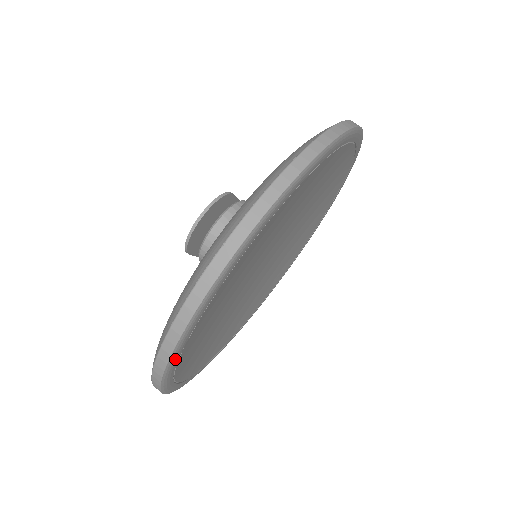
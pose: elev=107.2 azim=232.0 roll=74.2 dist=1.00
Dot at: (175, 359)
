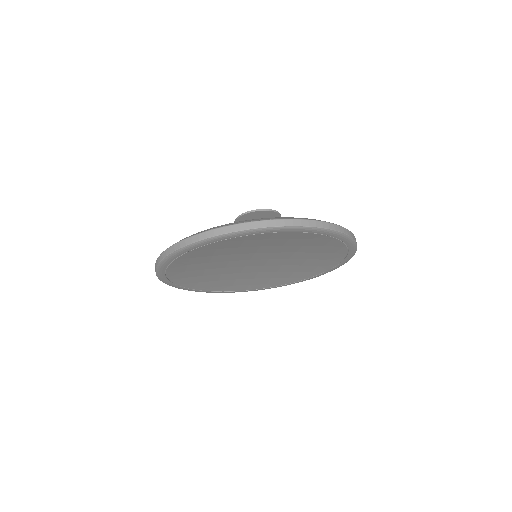
Dot at: (210, 241)
